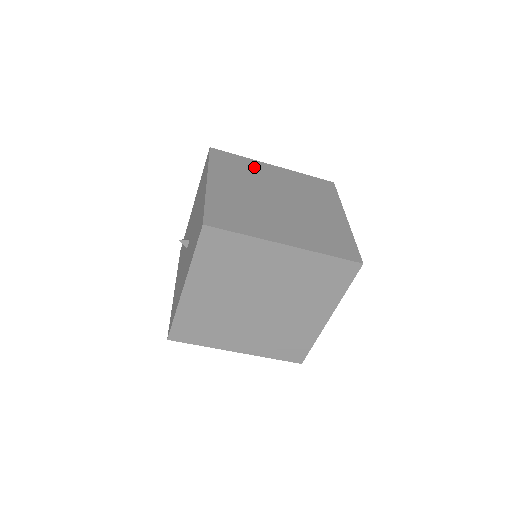
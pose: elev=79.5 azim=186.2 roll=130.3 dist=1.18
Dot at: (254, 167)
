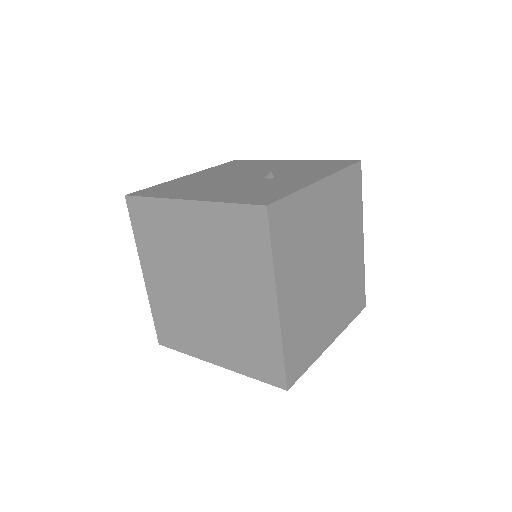
Dot at: (168, 221)
